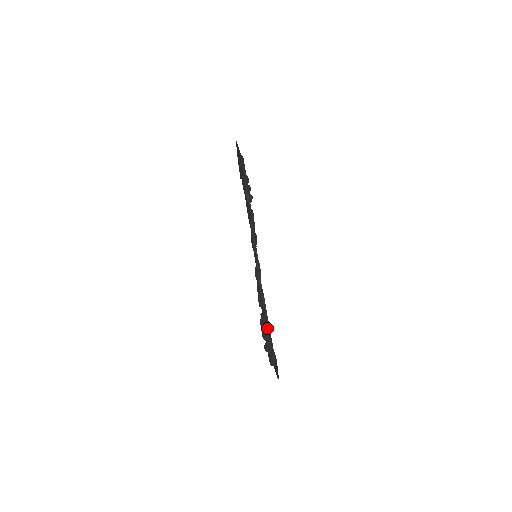
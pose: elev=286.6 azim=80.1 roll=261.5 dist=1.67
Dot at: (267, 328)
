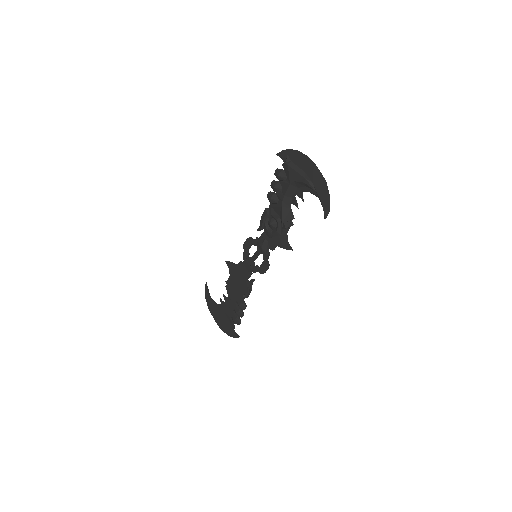
Dot at: (276, 192)
